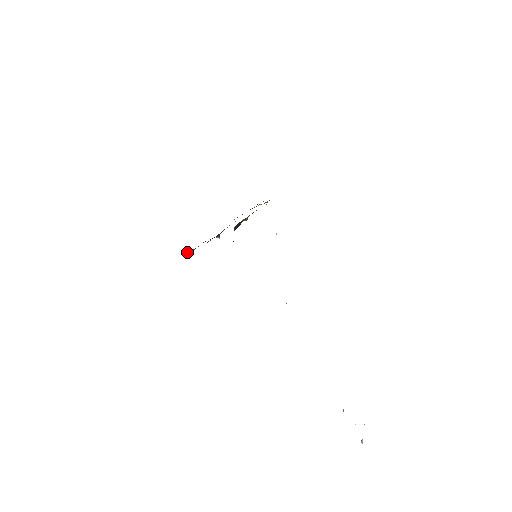
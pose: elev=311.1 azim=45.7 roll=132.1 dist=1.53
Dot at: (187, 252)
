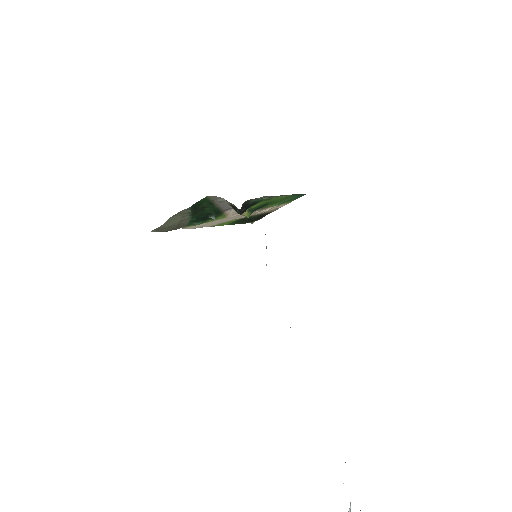
Dot at: (169, 220)
